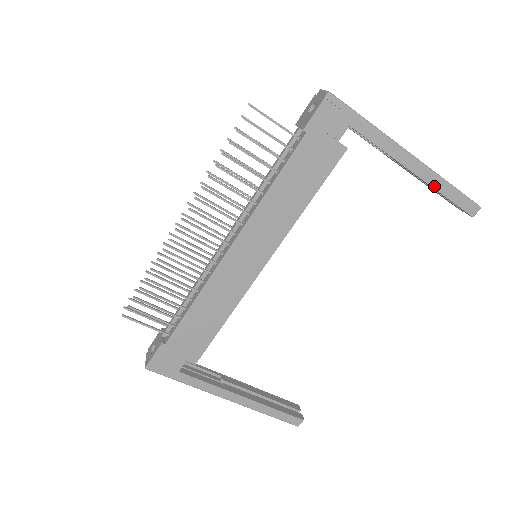
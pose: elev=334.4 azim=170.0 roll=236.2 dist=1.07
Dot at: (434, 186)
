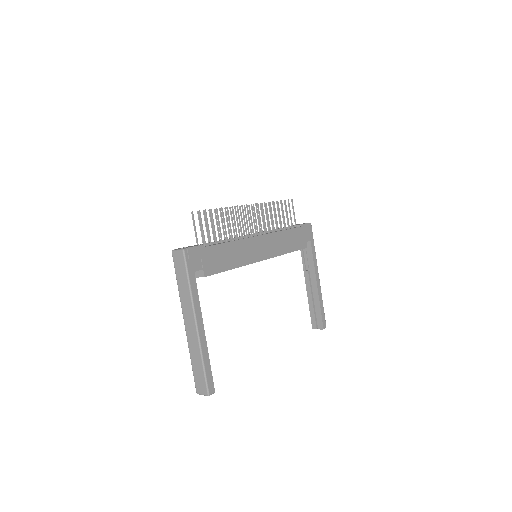
Dot at: (319, 298)
